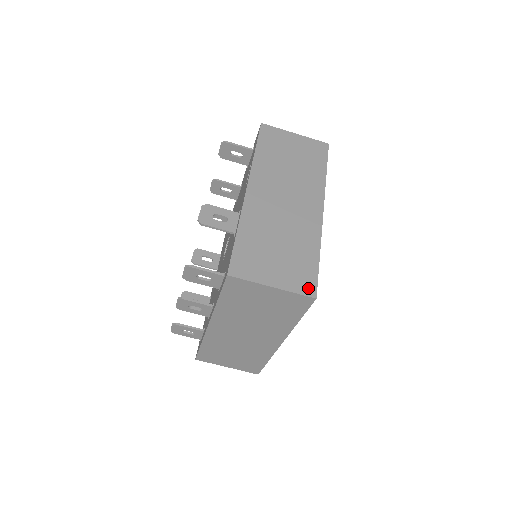
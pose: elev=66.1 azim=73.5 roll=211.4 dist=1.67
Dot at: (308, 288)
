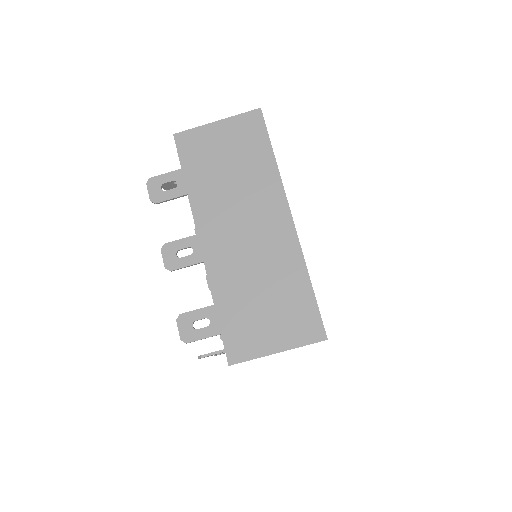
Dot at: occluded
